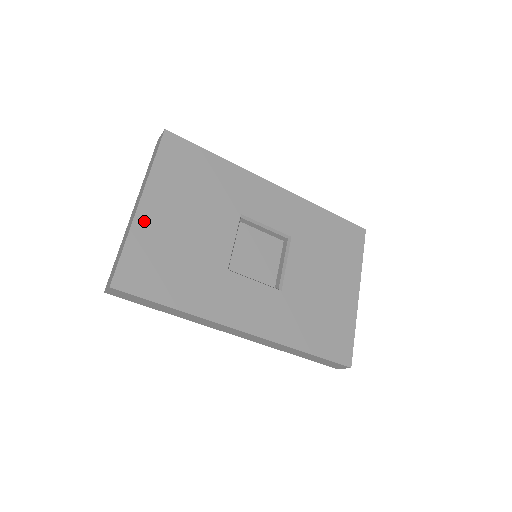
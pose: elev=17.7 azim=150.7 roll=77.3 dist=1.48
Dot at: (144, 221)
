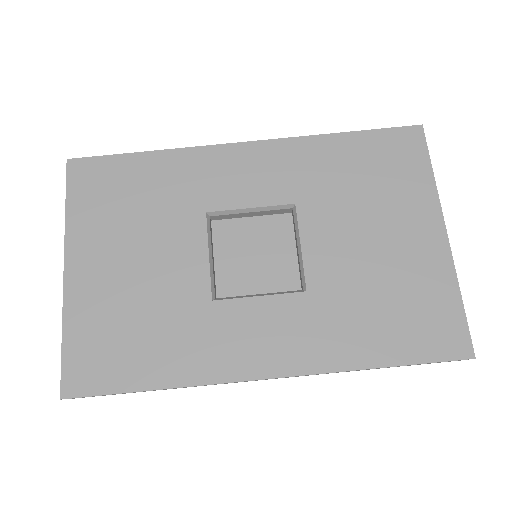
Dot at: (77, 292)
